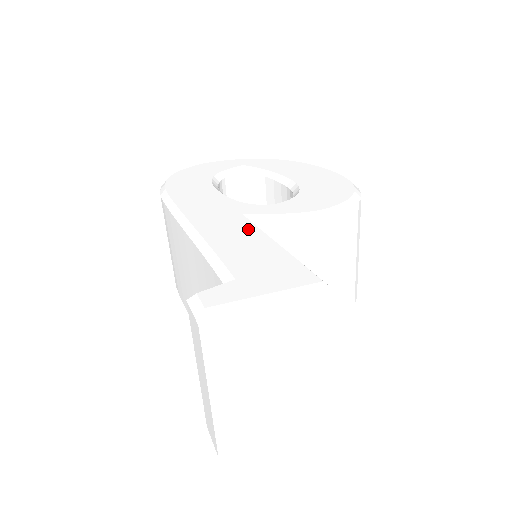
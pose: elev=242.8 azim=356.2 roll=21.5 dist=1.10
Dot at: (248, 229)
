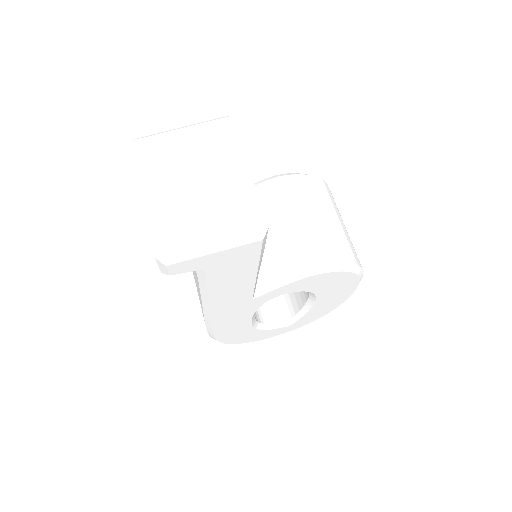
Dot at: occluded
